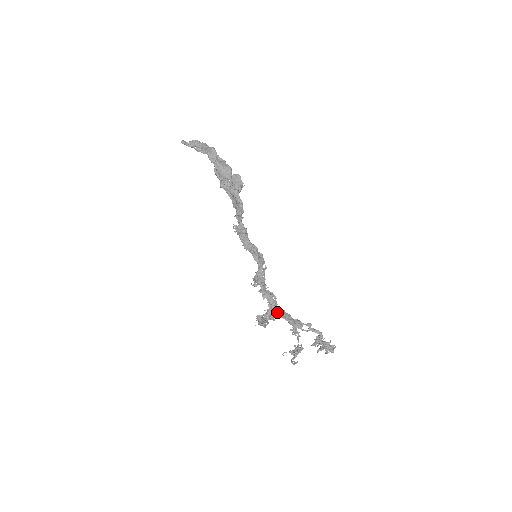
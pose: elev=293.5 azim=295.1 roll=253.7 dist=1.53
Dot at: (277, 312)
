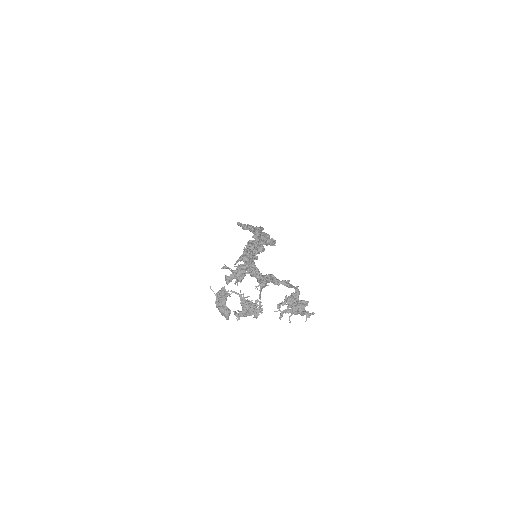
Dot at: (250, 269)
